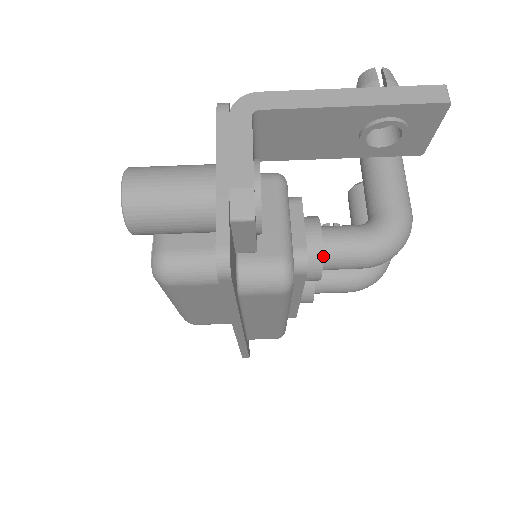
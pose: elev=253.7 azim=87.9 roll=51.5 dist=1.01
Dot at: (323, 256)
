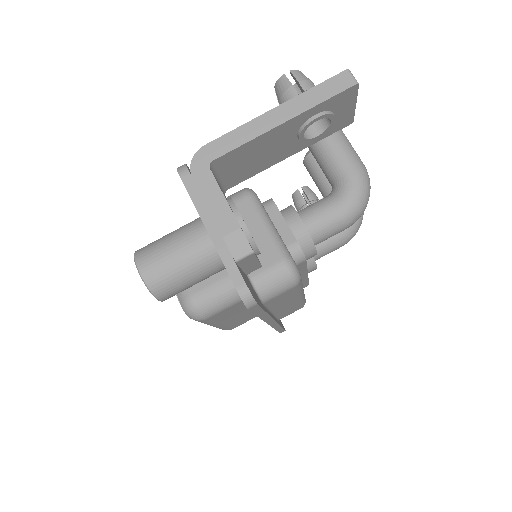
Dot at: (311, 237)
